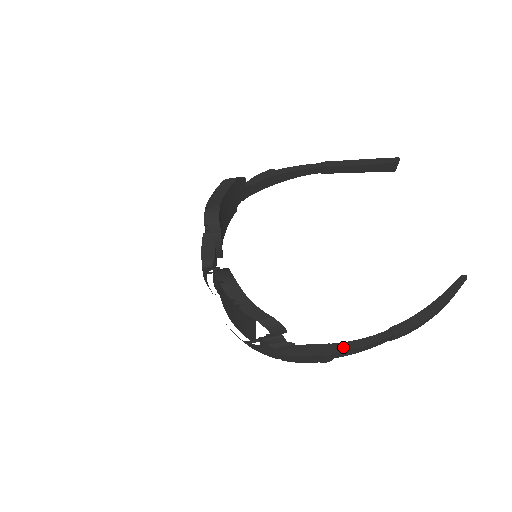
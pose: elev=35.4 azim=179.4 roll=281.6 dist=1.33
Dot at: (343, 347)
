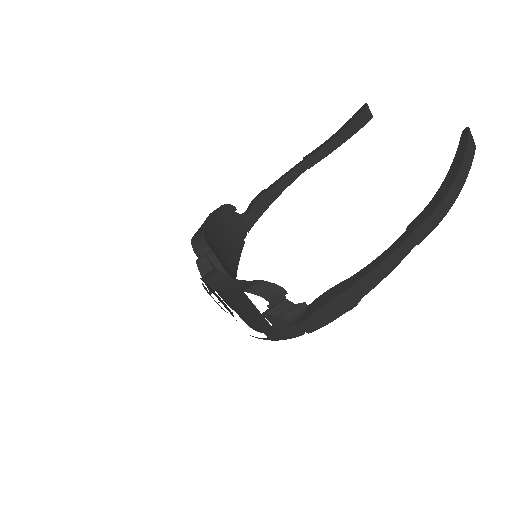
Dot at: (359, 276)
